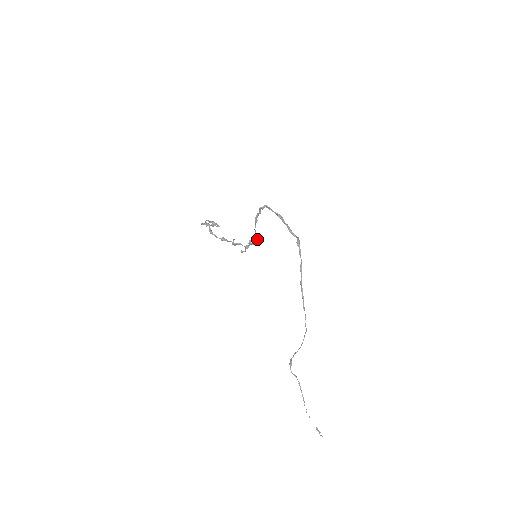
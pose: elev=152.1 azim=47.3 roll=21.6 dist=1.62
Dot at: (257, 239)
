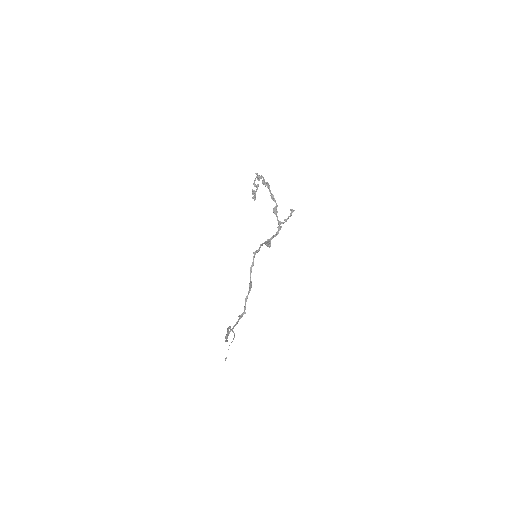
Dot at: (268, 245)
